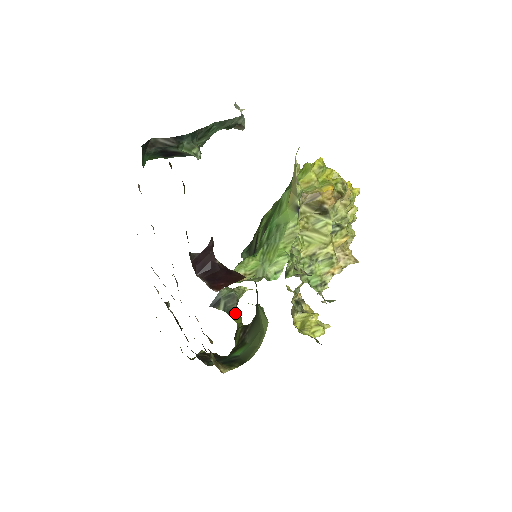
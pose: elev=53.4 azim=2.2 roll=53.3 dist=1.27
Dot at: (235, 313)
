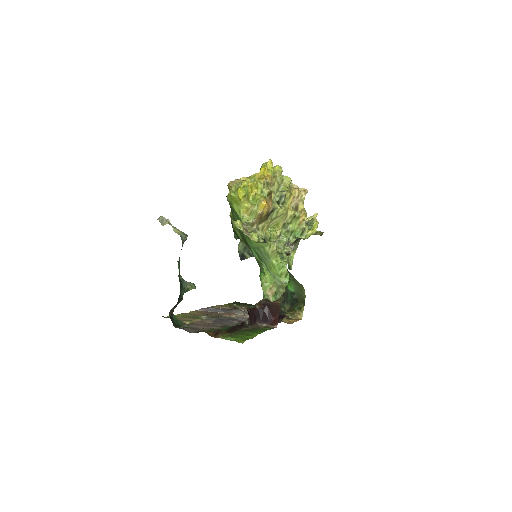
Dot at: occluded
